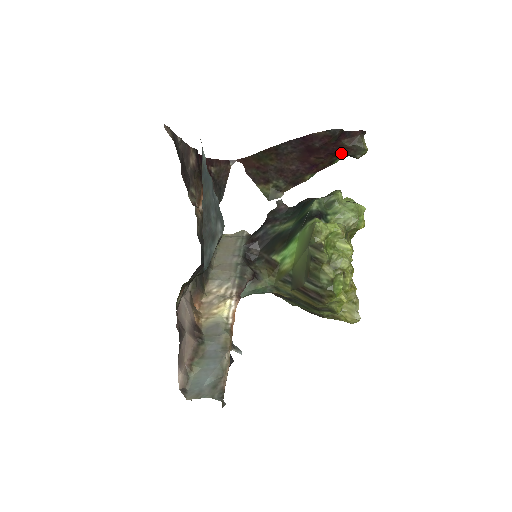
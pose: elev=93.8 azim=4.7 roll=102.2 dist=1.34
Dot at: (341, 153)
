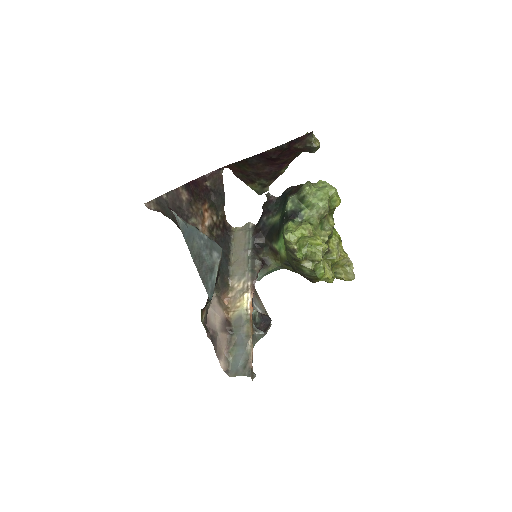
Dot at: occluded
